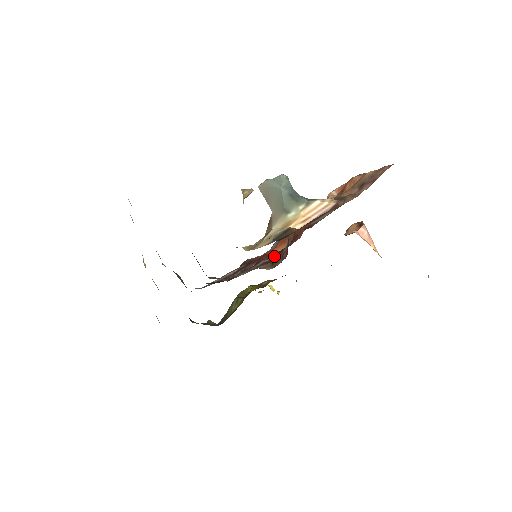
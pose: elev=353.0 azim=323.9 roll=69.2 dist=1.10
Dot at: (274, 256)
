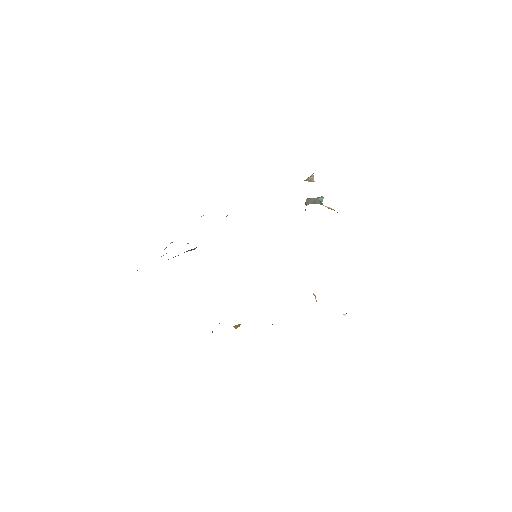
Dot at: occluded
